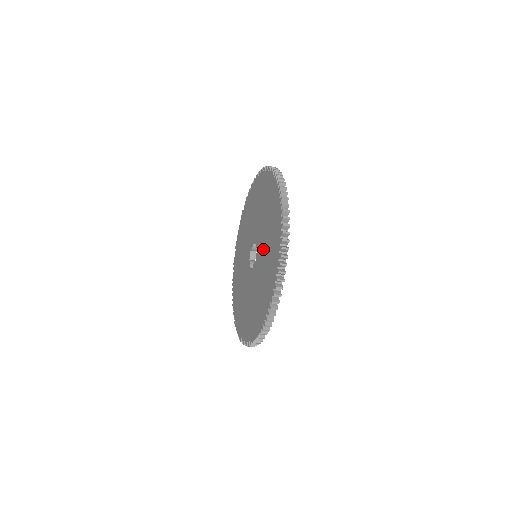
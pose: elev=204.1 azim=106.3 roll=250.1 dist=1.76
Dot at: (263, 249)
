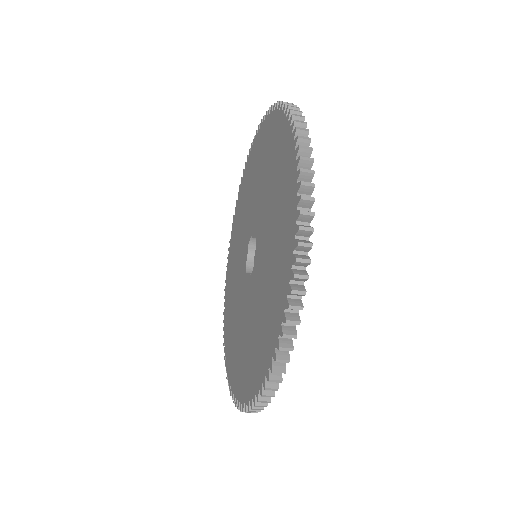
Dot at: (264, 202)
